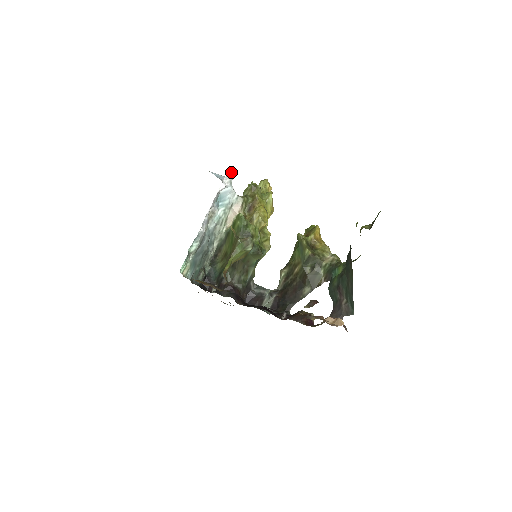
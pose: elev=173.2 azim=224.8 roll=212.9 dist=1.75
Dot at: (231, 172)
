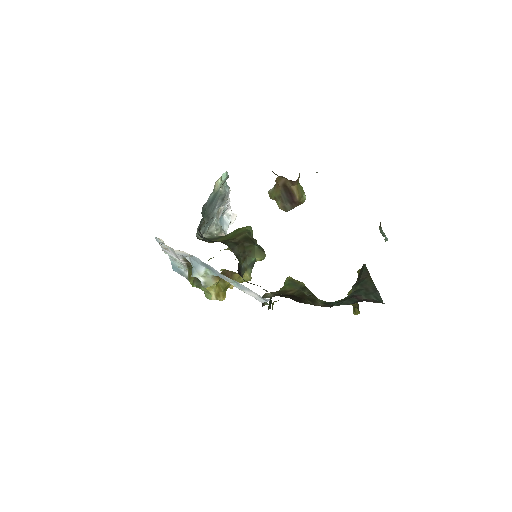
Dot at: (236, 215)
